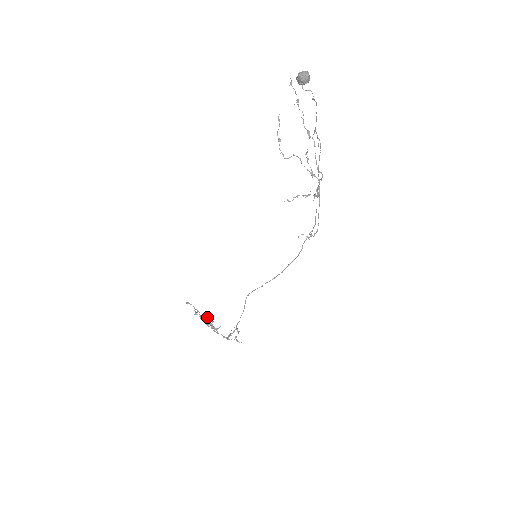
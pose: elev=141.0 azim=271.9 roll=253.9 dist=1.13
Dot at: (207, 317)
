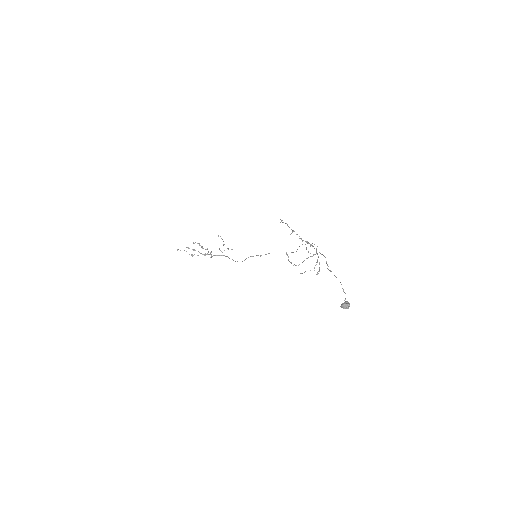
Dot at: occluded
